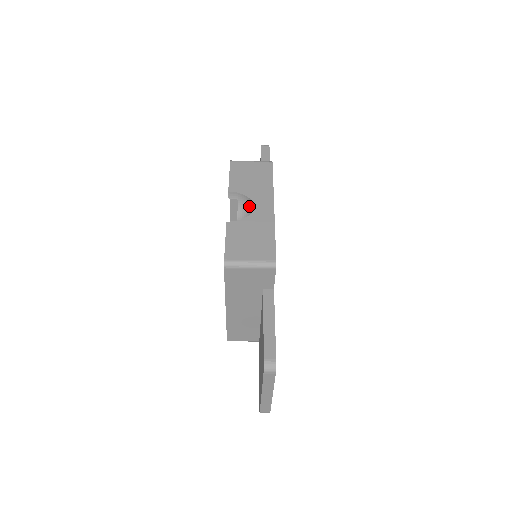
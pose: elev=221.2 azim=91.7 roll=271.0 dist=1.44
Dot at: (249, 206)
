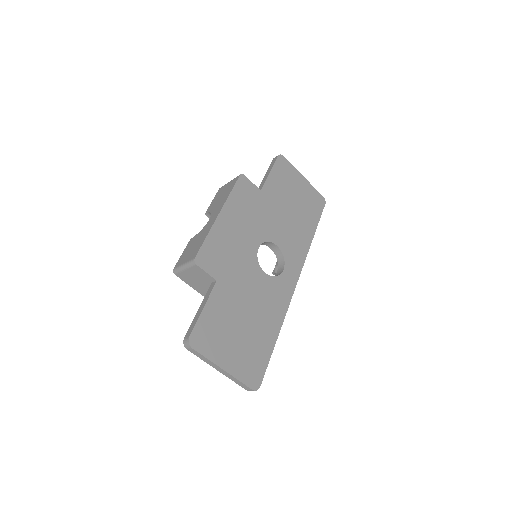
Dot at: occluded
